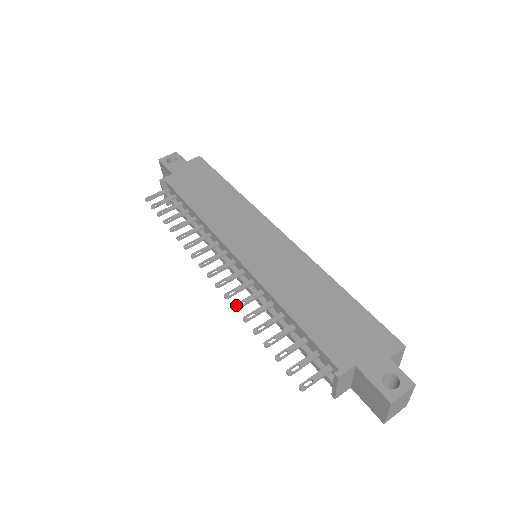
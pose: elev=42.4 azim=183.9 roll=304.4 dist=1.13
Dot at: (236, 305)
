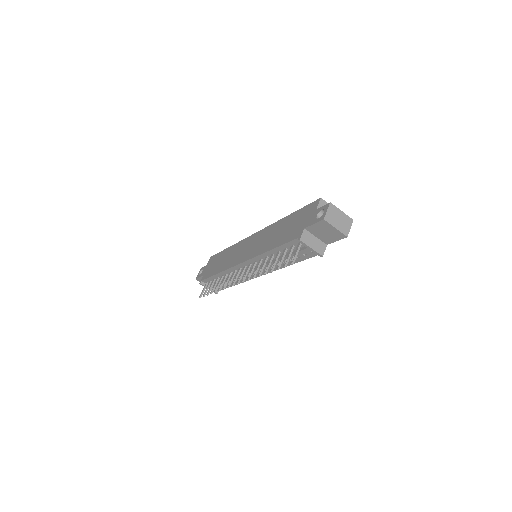
Dot at: (252, 276)
